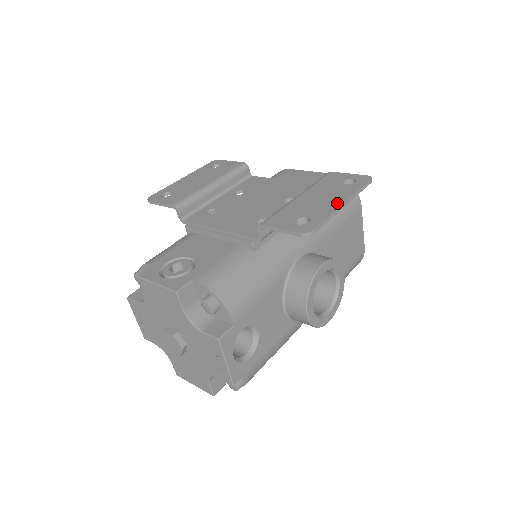
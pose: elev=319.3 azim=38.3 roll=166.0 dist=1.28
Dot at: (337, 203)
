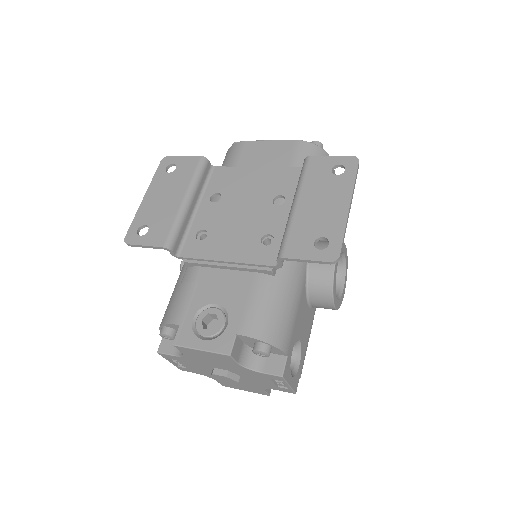
Dot at: (343, 208)
